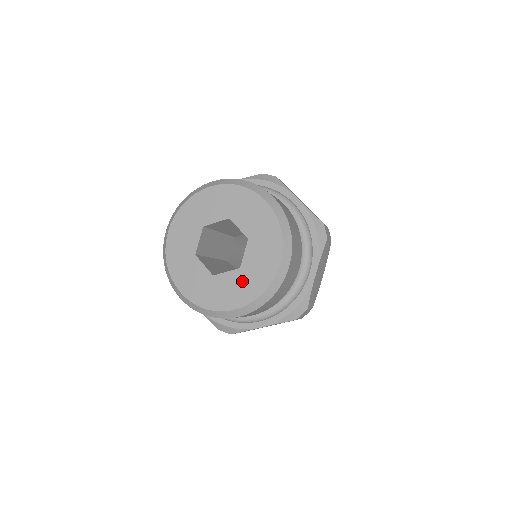
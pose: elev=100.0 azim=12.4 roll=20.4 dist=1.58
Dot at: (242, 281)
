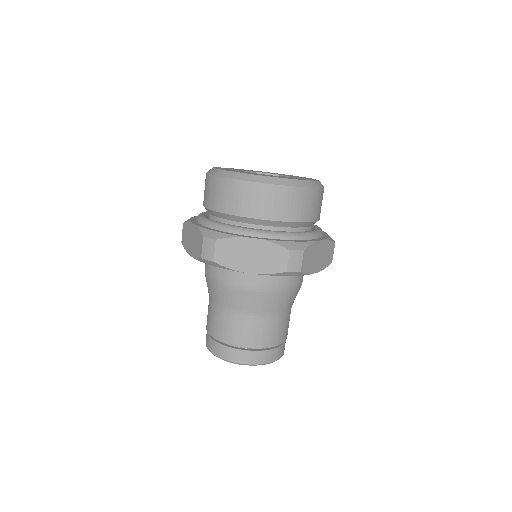
Dot at: occluded
